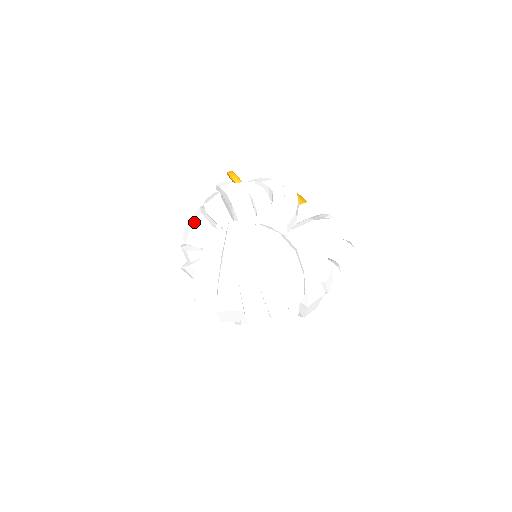
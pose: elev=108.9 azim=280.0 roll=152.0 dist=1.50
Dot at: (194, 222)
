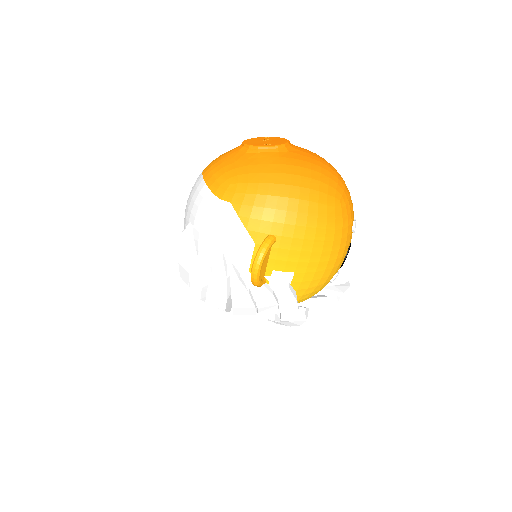
Dot at: (192, 292)
